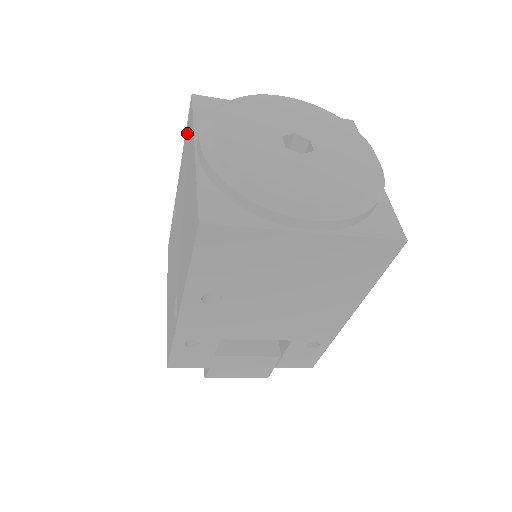
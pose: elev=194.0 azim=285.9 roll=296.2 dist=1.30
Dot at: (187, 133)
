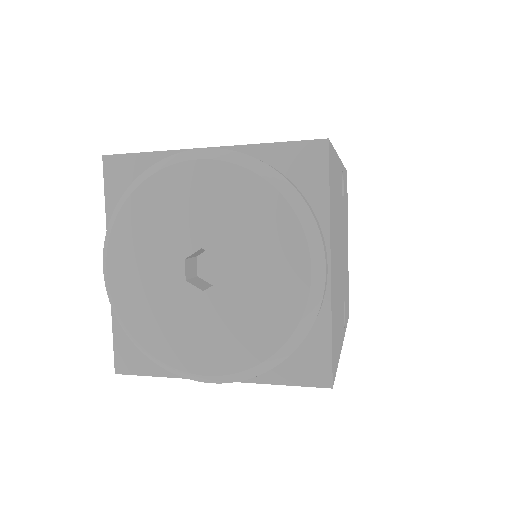
Dot at: occluded
